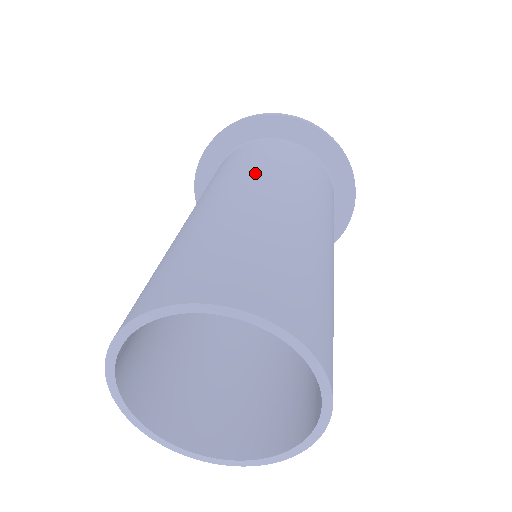
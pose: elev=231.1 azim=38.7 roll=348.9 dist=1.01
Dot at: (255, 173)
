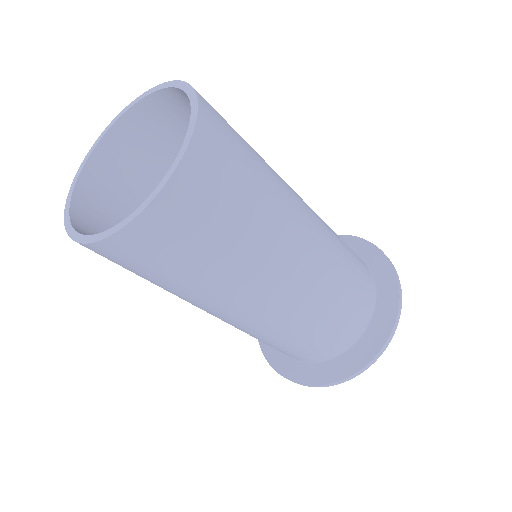
Dot at: occluded
